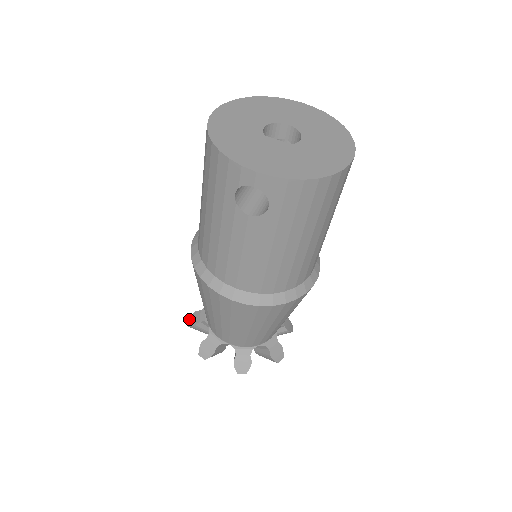
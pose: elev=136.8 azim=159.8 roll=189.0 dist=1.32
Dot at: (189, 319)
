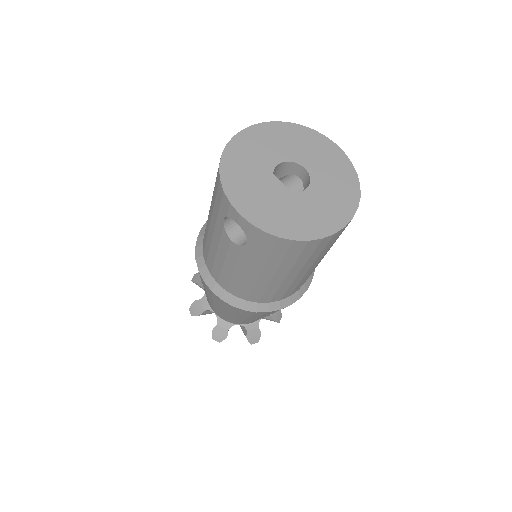
Dot at: (195, 275)
